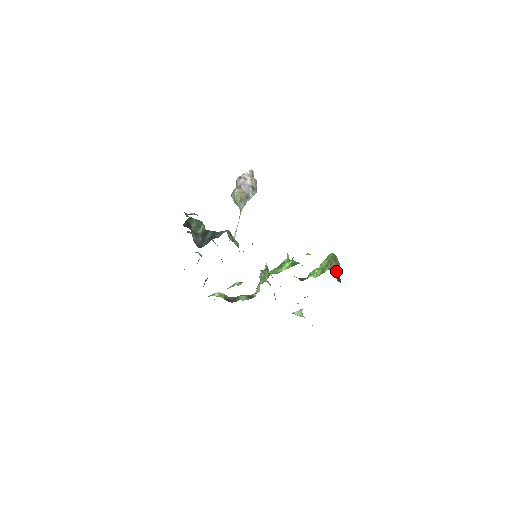
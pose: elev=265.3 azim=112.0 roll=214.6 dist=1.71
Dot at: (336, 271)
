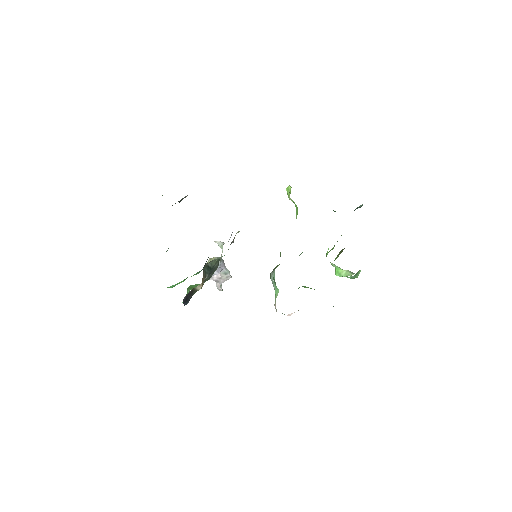
Dot at: occluded
